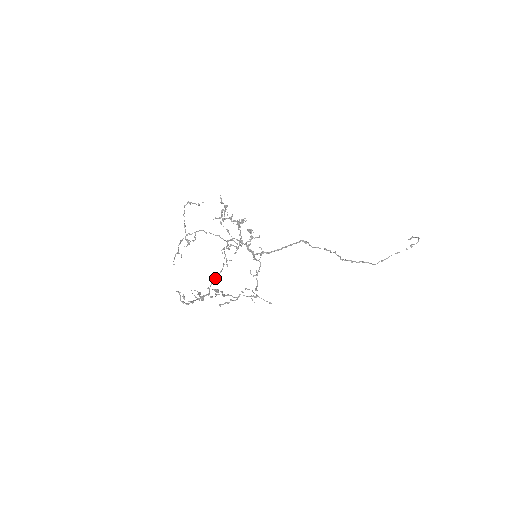
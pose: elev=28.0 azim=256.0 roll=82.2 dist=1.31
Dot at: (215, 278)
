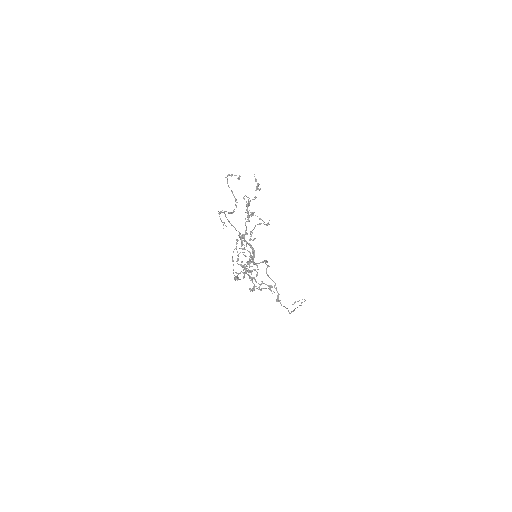
Dot at: (233, 269)
